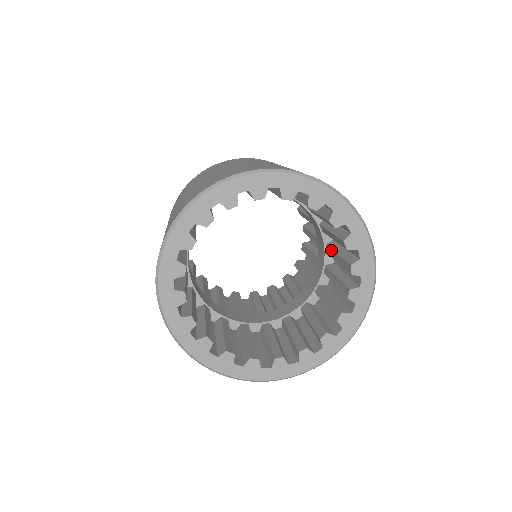
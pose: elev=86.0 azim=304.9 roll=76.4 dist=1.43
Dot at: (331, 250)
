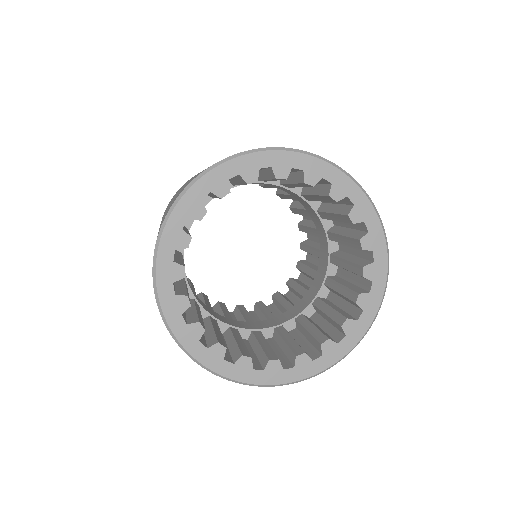
Dot at: (334, 281)
